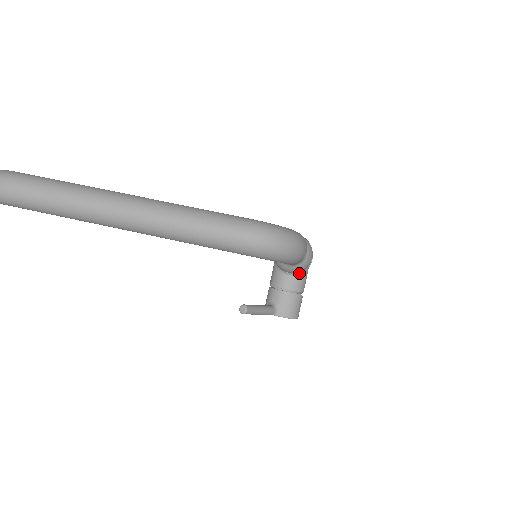
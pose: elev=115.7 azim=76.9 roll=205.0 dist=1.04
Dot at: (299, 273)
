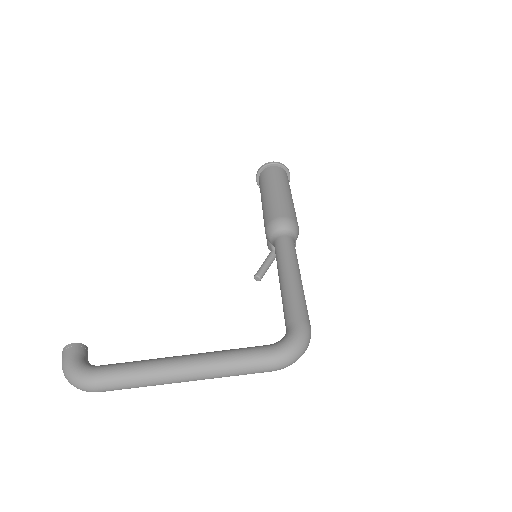
Dot at: occluded
